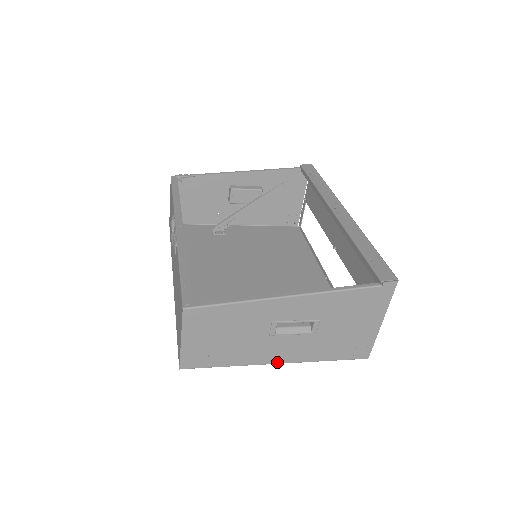
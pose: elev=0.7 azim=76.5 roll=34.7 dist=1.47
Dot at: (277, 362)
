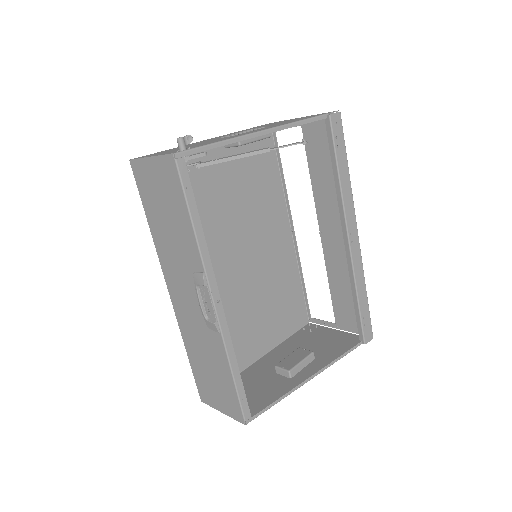
Dot at: (261, 359)
